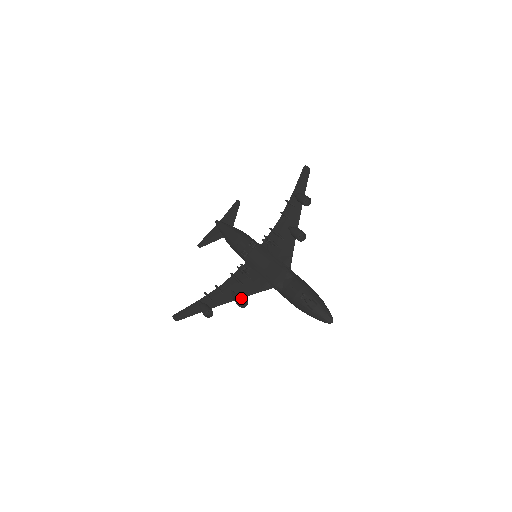
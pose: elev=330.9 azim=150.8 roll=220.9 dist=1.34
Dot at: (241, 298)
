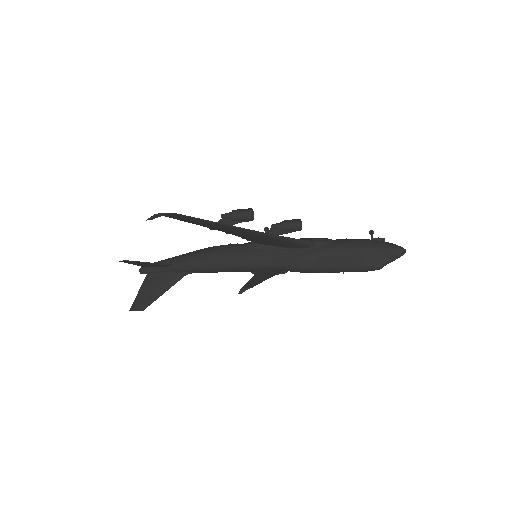
Dot at: occluded
